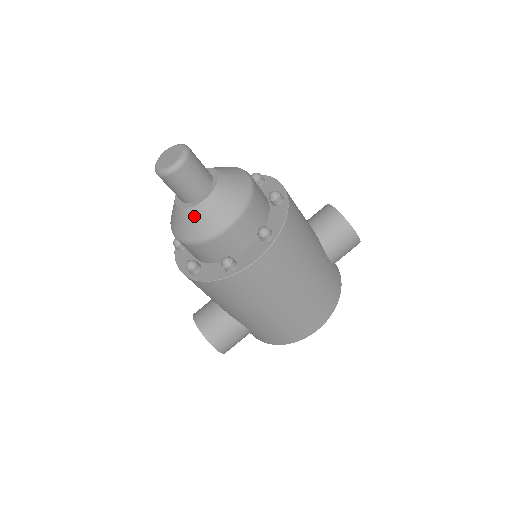
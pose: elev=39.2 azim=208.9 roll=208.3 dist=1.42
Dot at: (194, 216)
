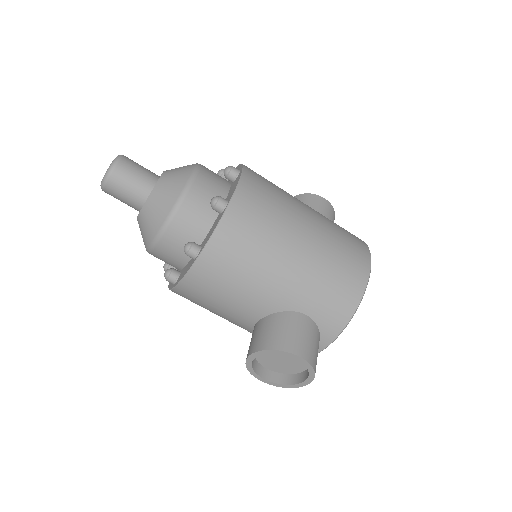
Dot at: (159, 192)
